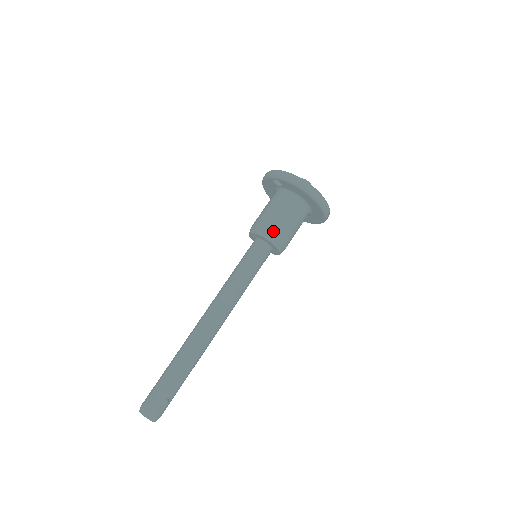
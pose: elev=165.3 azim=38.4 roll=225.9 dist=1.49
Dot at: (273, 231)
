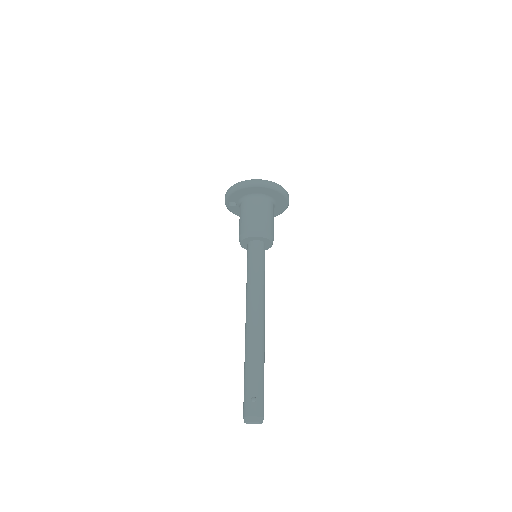
Dot at: (245, 230)
